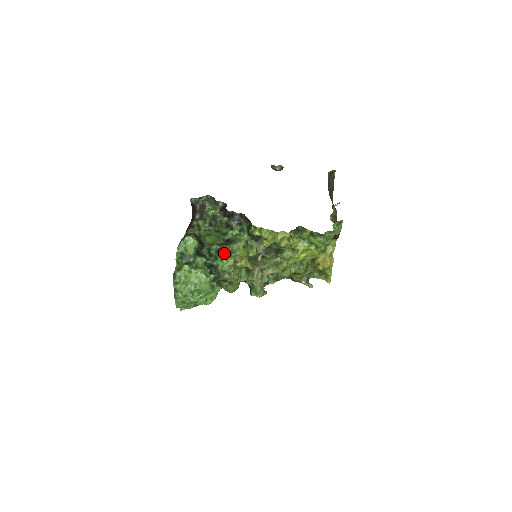
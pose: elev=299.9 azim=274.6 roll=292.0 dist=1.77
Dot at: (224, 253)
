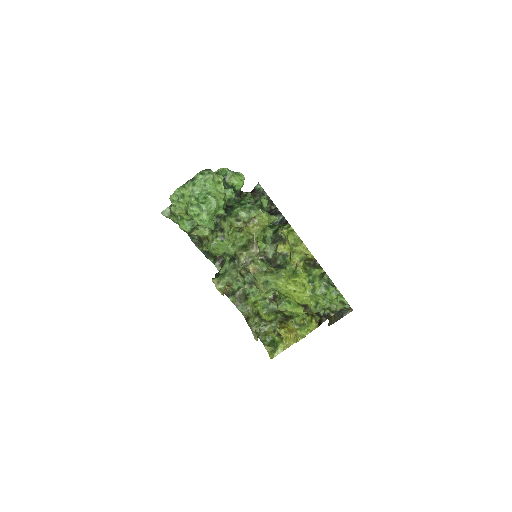
Dot at: (253, 207)
